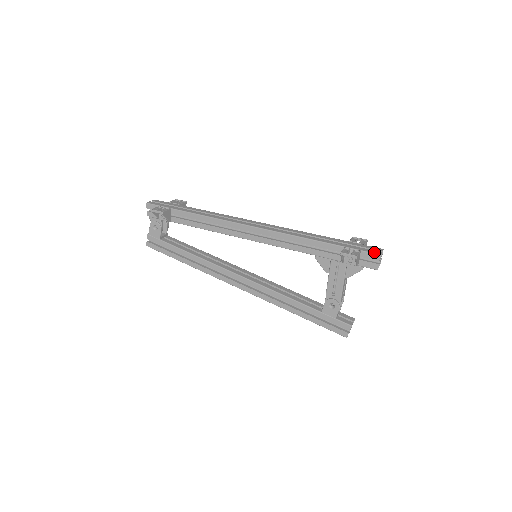
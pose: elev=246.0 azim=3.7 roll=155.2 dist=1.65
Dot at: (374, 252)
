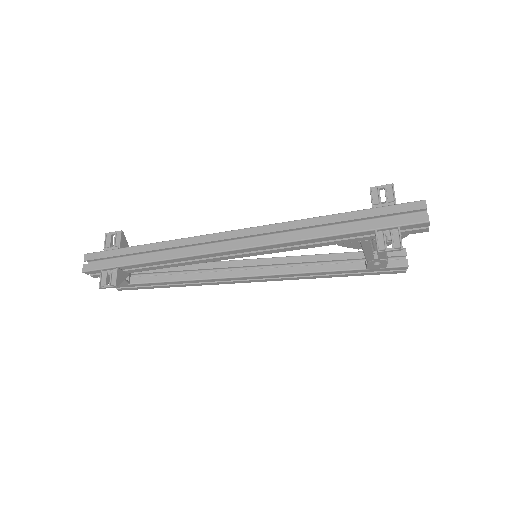
Dot at: (418, 221)
